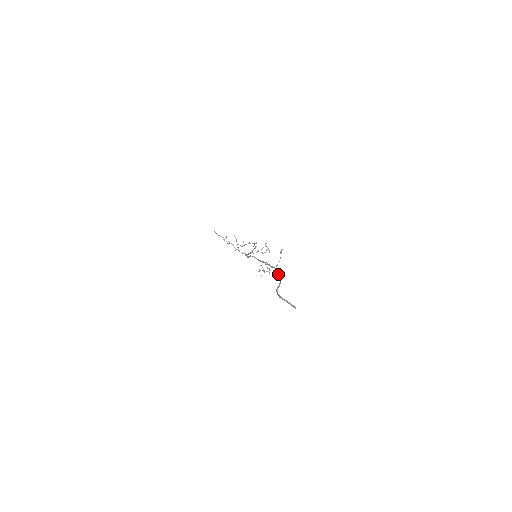
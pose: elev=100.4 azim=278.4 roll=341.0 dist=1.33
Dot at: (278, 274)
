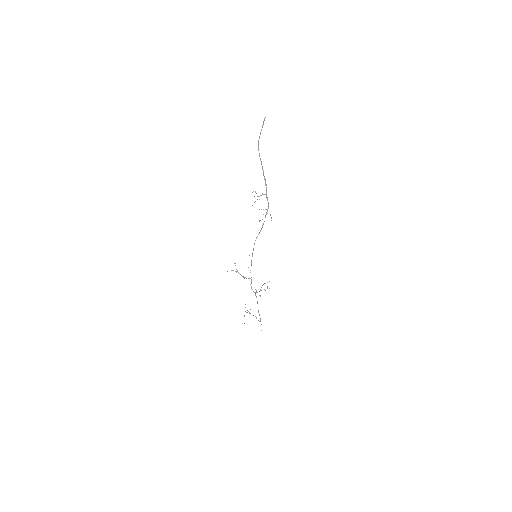
Dot at: (265, 194)
